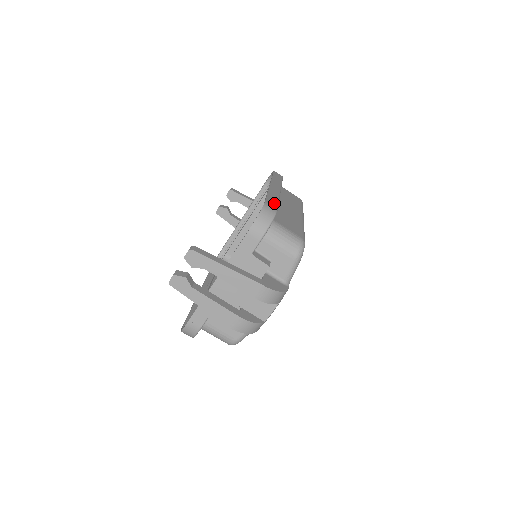
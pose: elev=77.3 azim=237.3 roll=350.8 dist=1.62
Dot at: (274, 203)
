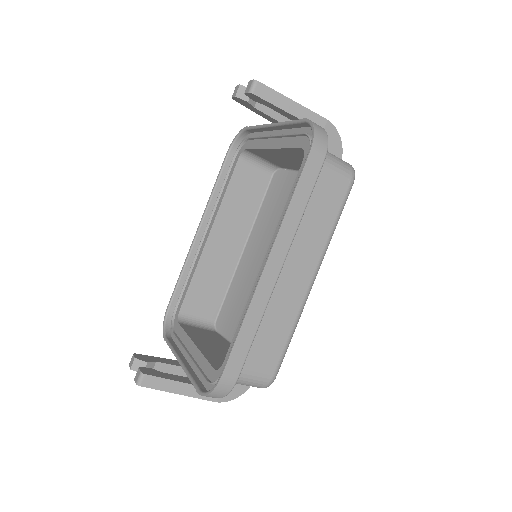
Dot at: (240, 359)
